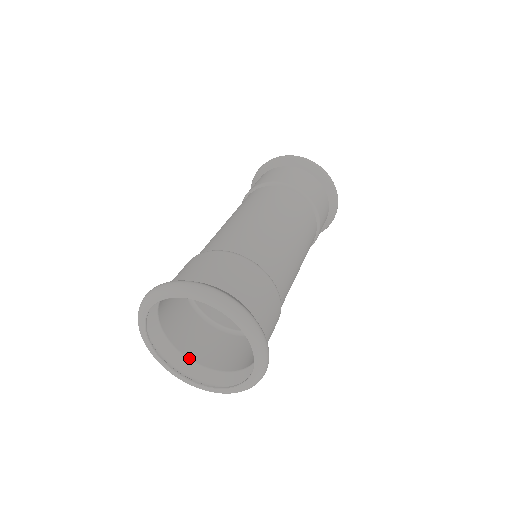
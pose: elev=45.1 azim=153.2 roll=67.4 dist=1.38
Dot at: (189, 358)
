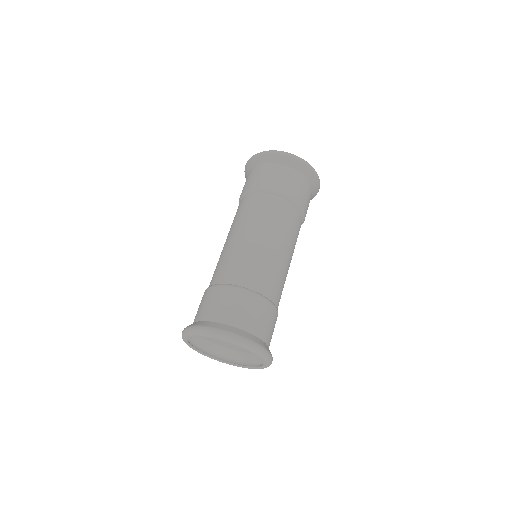
Dot at: (217, 344)
